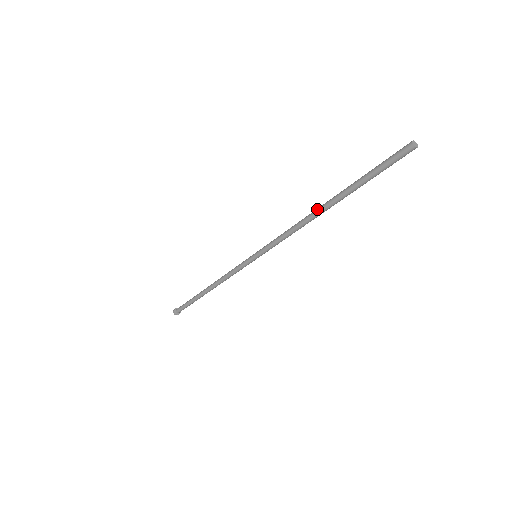
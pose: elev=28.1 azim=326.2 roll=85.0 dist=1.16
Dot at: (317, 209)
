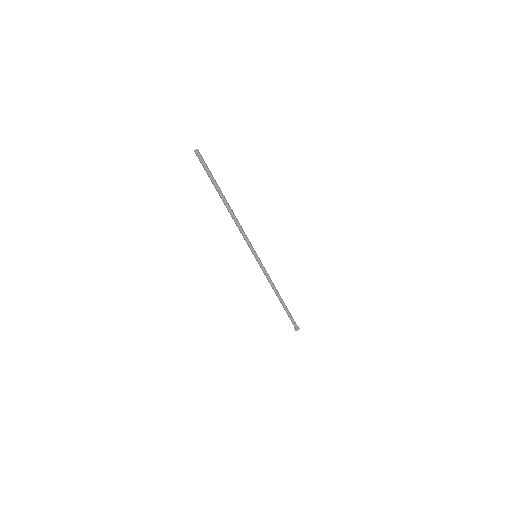
Dot at: (227, 209)
